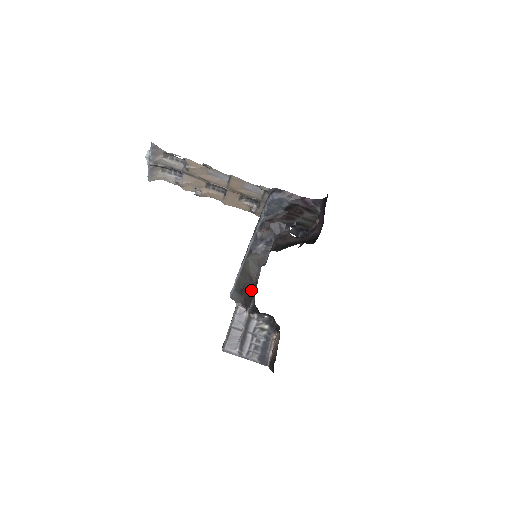
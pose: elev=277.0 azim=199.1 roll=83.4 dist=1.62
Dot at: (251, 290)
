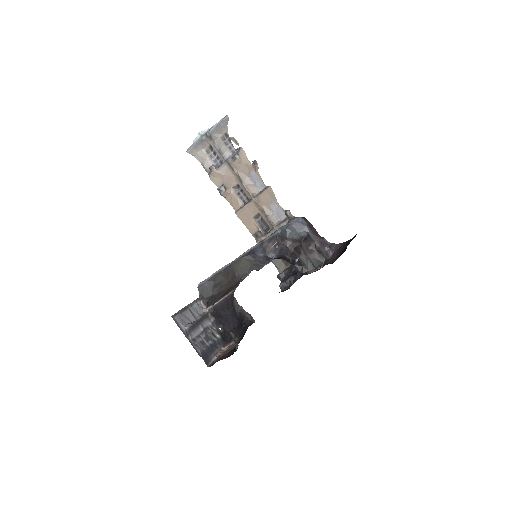
Dot at: (228, 287)
